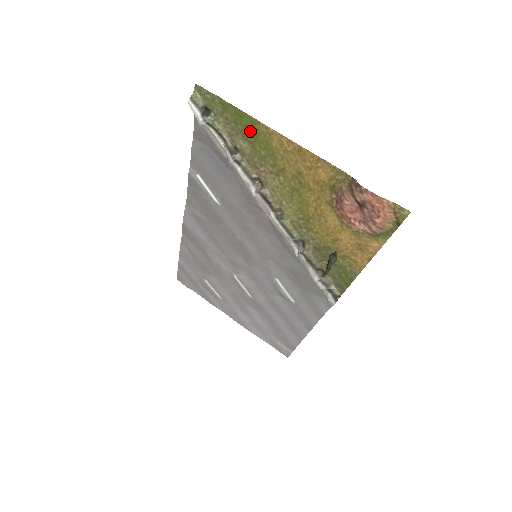
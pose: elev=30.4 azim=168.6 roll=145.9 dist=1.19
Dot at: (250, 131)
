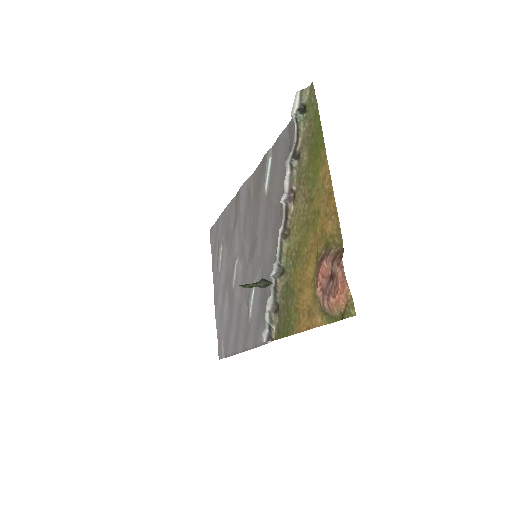
Dot at: (316, 150)
